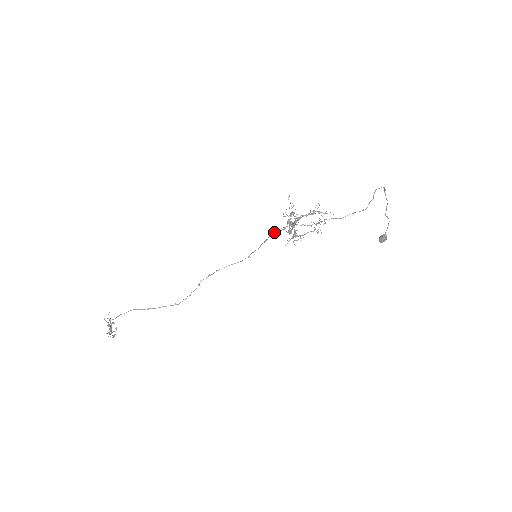
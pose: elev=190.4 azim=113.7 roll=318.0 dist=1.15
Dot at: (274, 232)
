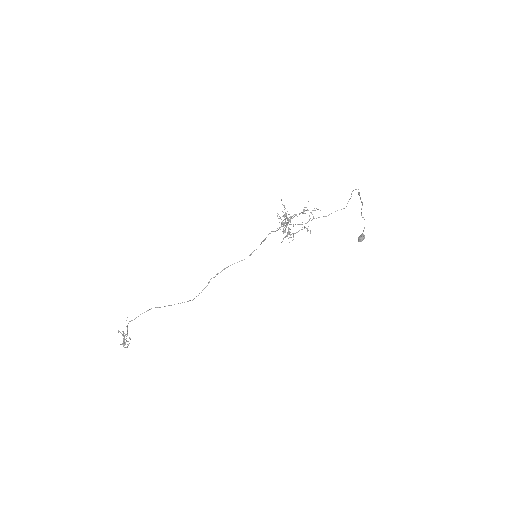
Dot at: occluded
